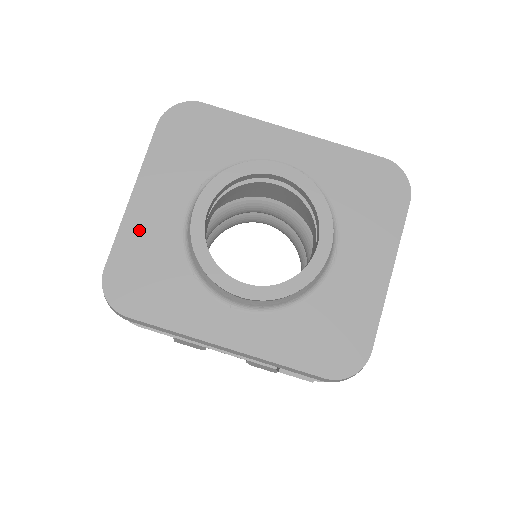
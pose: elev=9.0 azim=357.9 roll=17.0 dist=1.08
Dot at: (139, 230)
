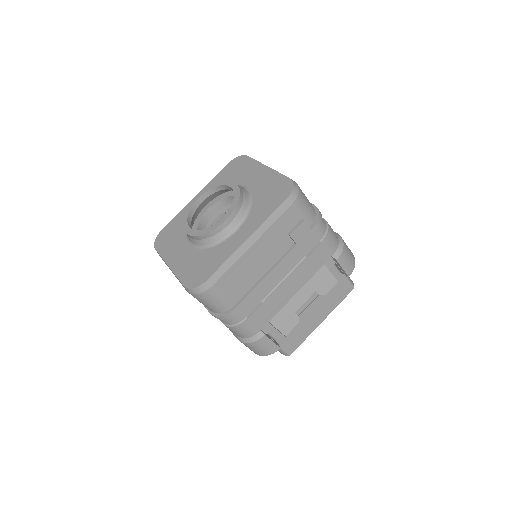
Dot at: (182, 266)
